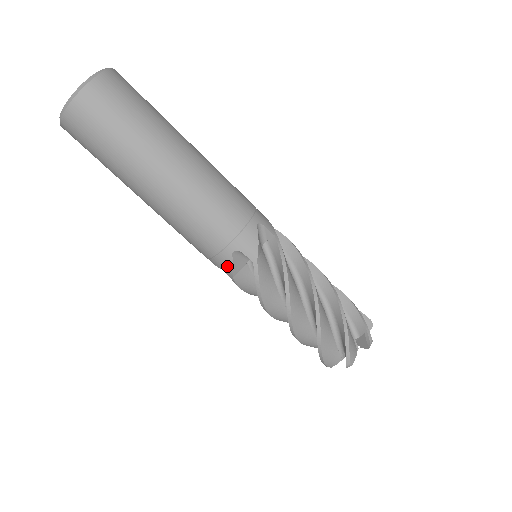
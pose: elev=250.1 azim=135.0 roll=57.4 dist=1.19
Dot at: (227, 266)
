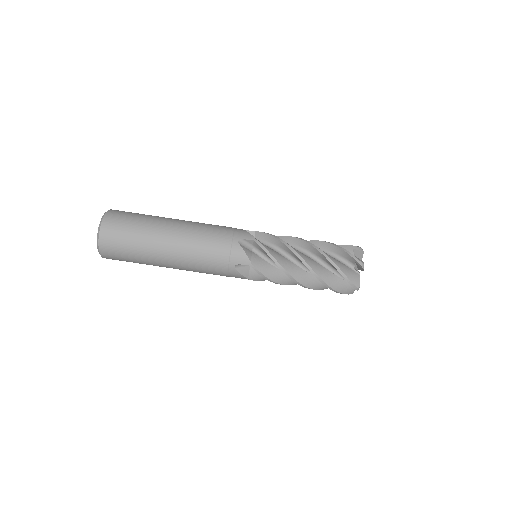
Dot at: (239, 276)
